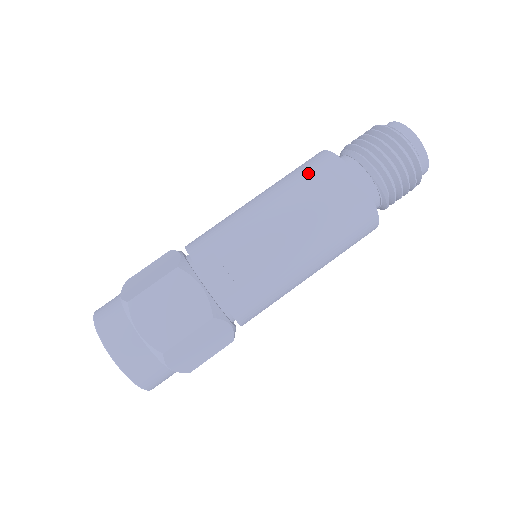
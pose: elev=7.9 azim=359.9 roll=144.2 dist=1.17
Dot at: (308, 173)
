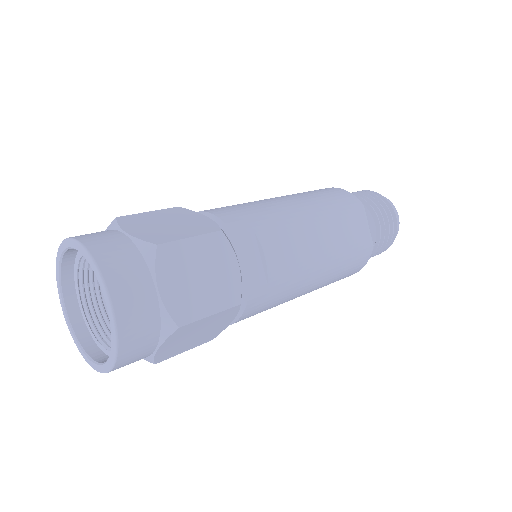
Dot at: (336, 201)
